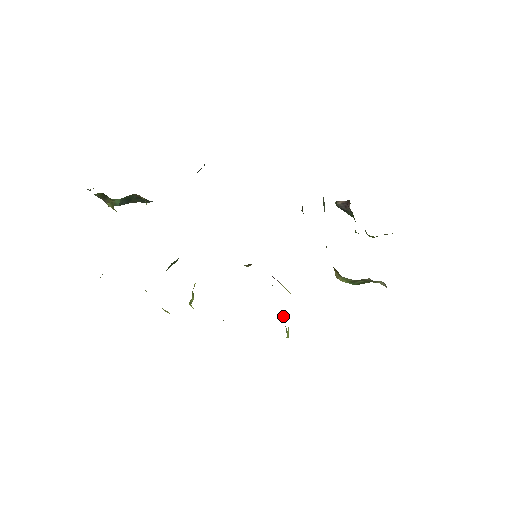
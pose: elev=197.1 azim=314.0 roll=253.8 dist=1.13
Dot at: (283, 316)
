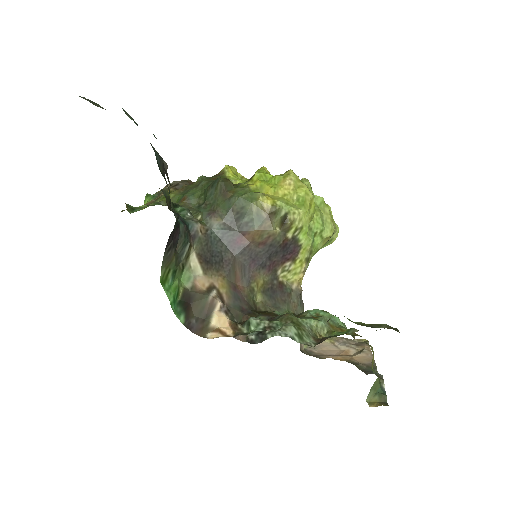
Dot at: (330, 236)
